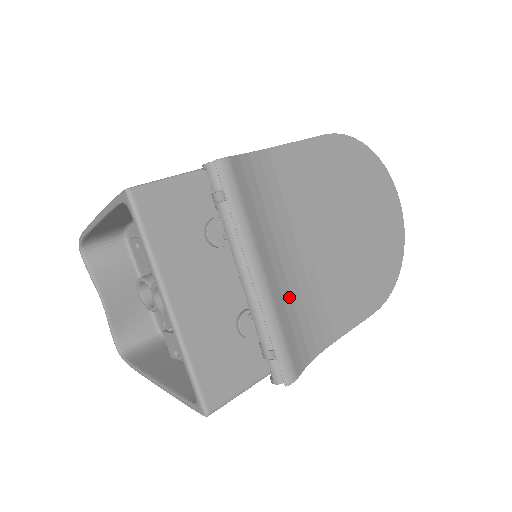
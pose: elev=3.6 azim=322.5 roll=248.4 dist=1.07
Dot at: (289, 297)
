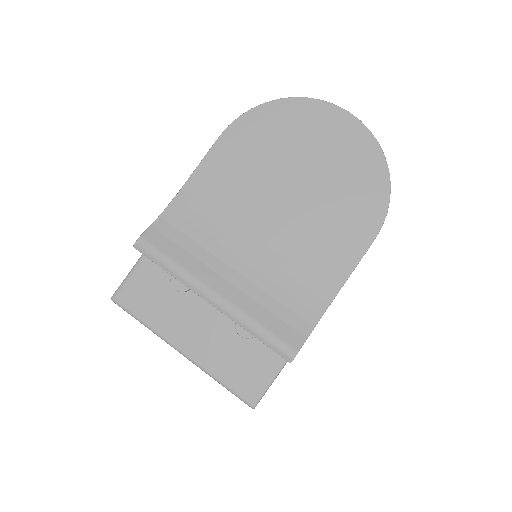
Dot at: (258, 291)
